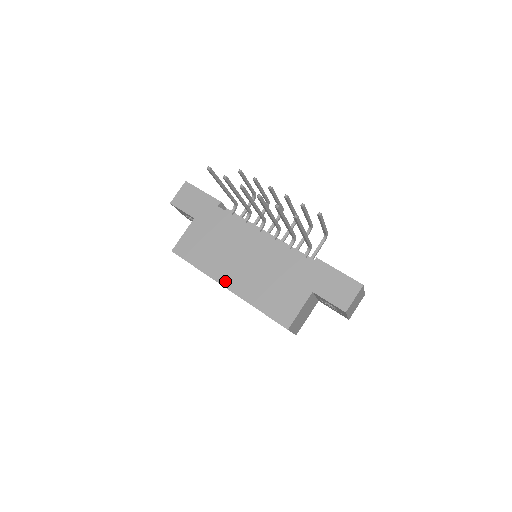
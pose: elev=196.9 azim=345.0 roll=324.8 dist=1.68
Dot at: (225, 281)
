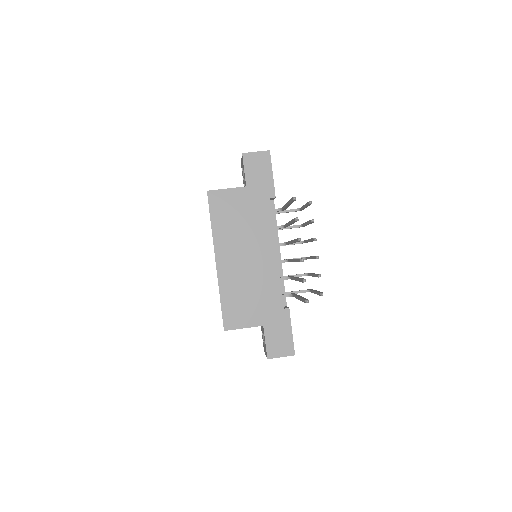
Dot at: (220, 256)
